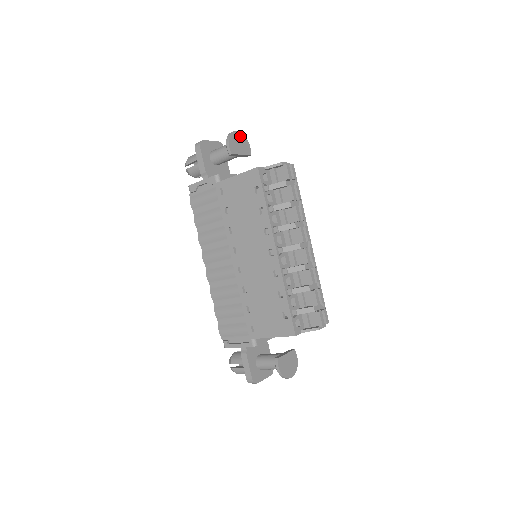
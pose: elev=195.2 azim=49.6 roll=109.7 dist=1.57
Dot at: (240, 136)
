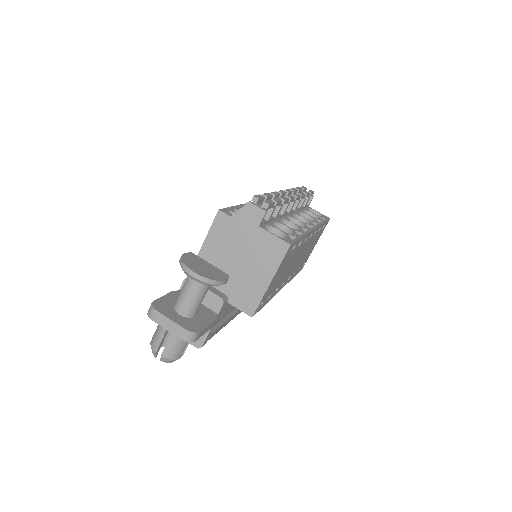
Dot at: occluded
